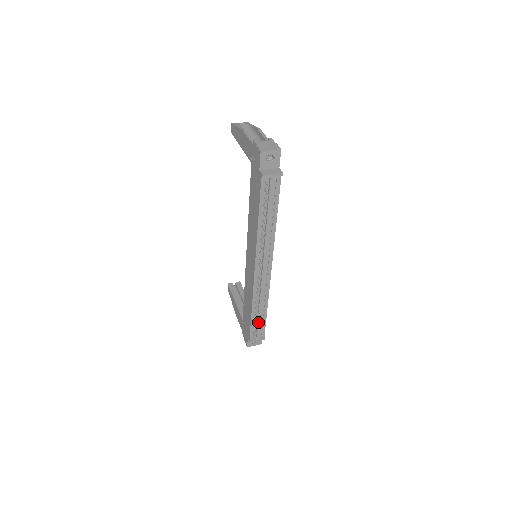
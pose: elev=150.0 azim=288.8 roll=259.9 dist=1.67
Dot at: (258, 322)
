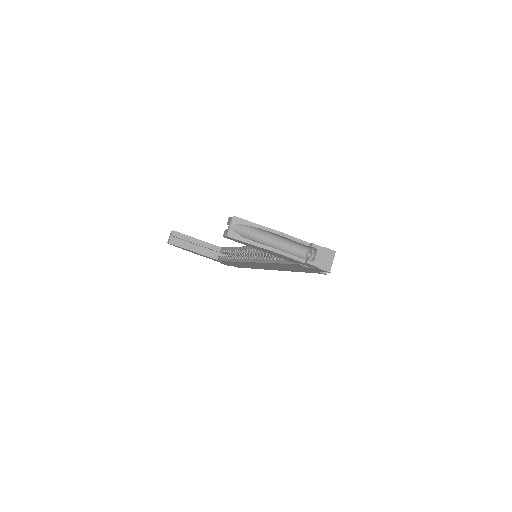
Dot at: occluded
